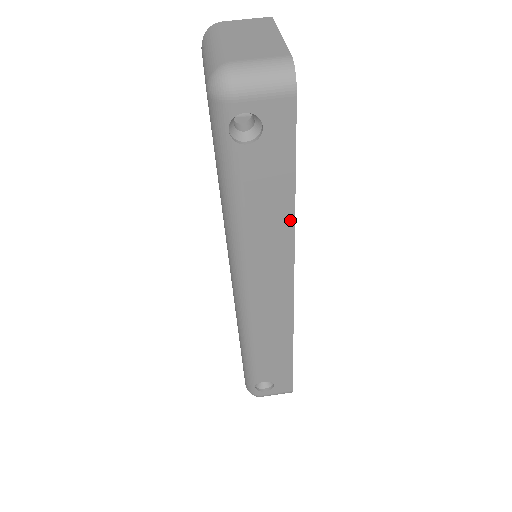
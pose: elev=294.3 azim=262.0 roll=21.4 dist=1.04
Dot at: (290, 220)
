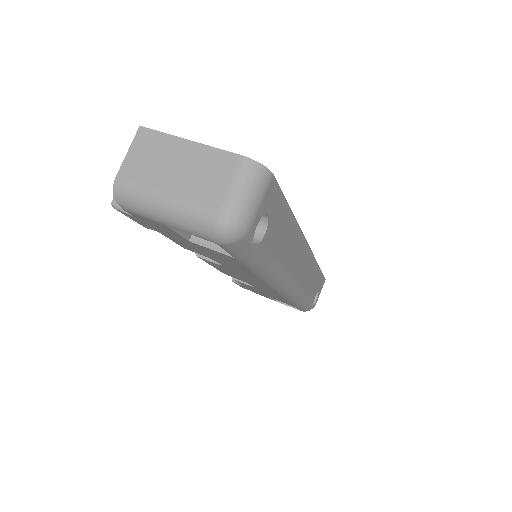
Dot at: (295, 226)
